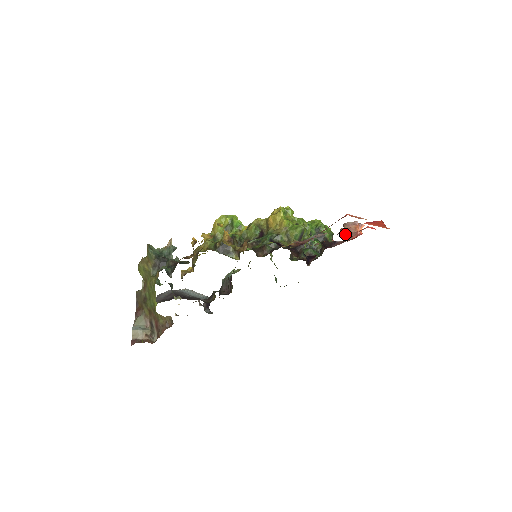
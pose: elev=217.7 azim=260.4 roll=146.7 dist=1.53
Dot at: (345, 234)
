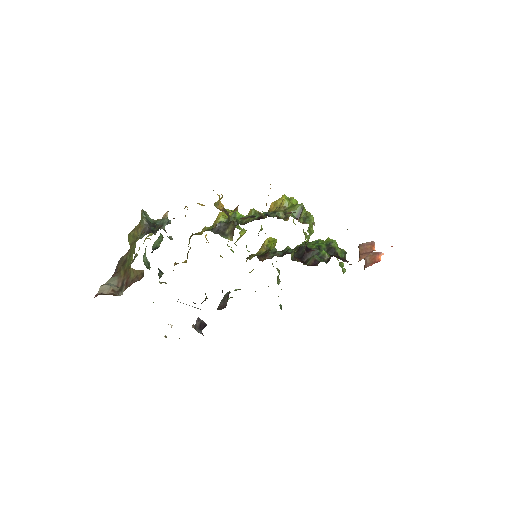
Dot at: (359, 254)
